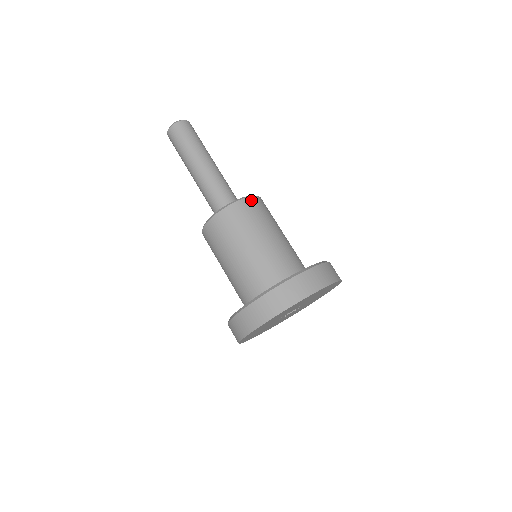
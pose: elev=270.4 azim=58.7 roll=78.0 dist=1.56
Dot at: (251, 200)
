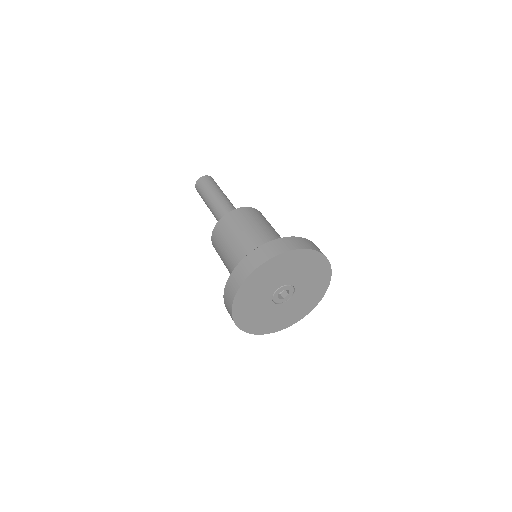
Dot at: (256, 210)
